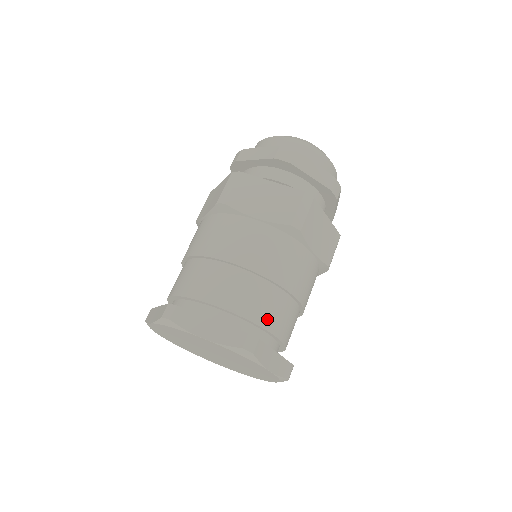
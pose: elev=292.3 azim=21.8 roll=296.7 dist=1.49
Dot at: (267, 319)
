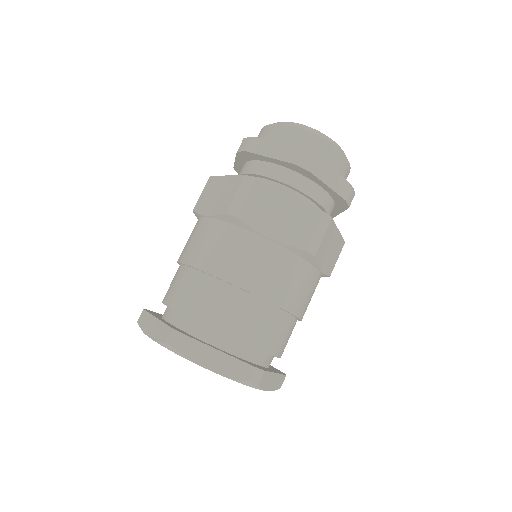
Dot at: (207, 314)
